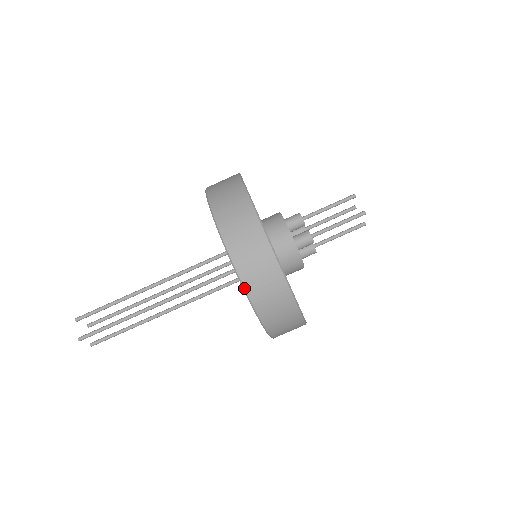
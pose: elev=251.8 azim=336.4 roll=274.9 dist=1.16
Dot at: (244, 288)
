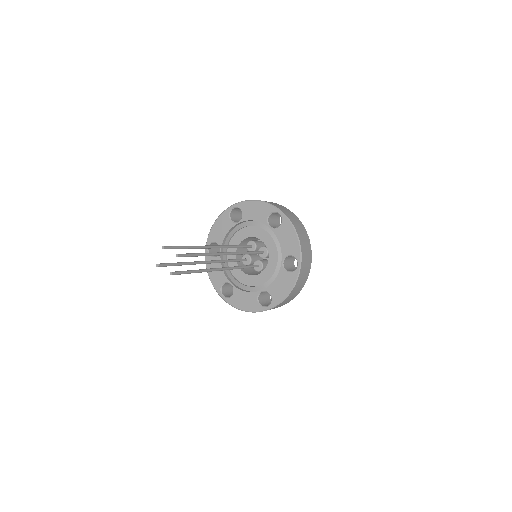
Dot at: (297, 233)
